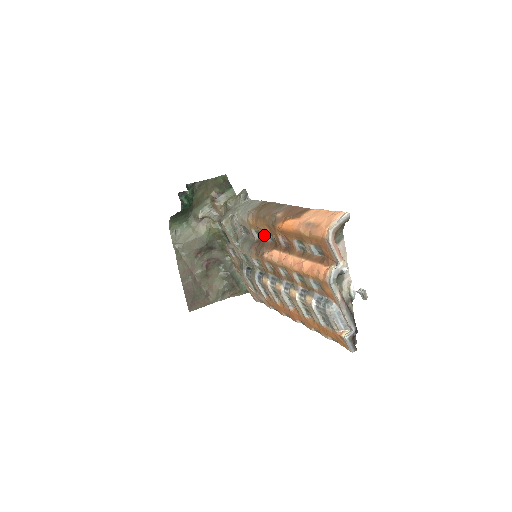
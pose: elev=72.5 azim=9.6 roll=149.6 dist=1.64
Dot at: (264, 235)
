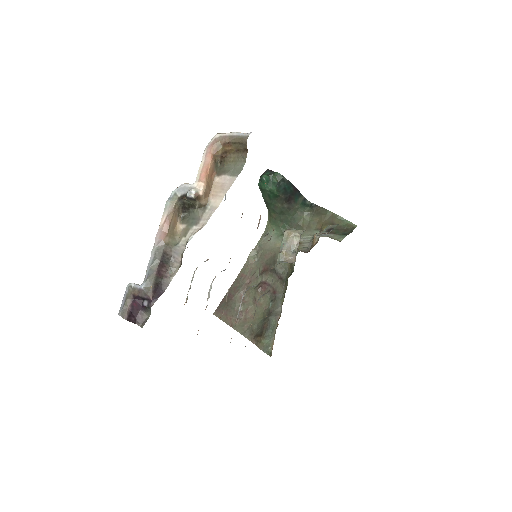
Dot at: occluded
